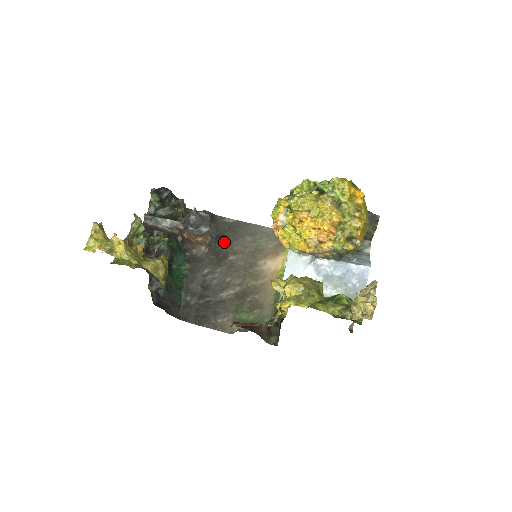
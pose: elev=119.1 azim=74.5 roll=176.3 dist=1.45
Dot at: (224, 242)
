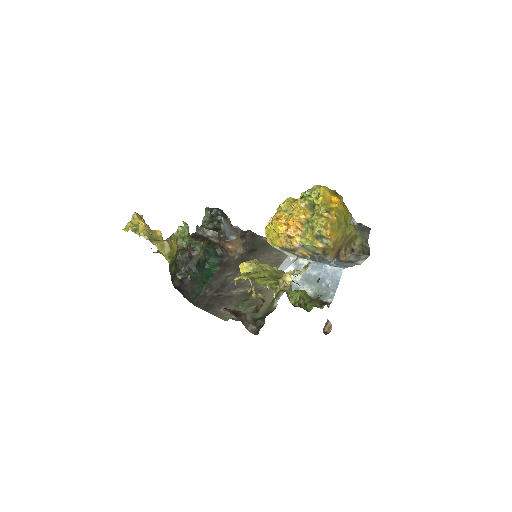
Dot at: (254, 254)
